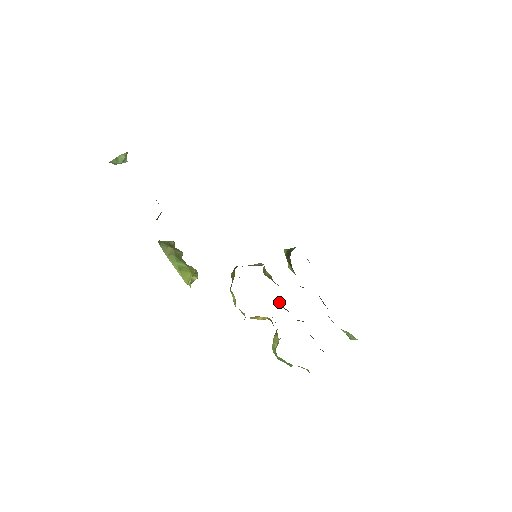
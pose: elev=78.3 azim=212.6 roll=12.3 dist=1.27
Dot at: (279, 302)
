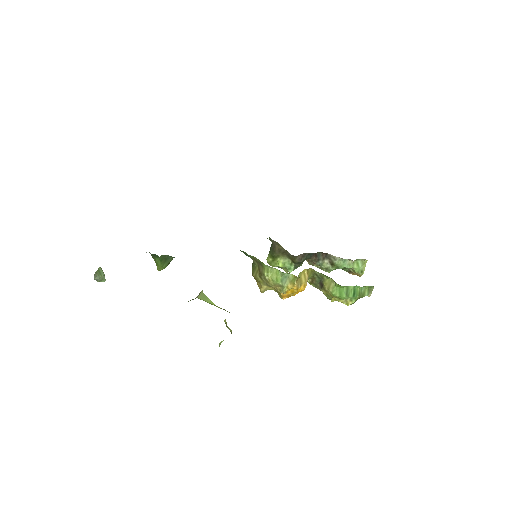
Dot at: occluded
